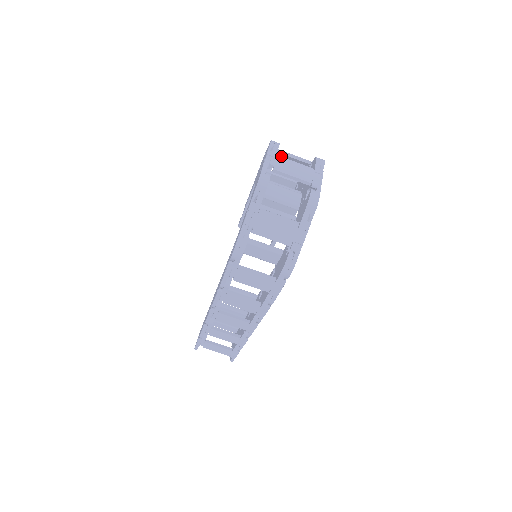
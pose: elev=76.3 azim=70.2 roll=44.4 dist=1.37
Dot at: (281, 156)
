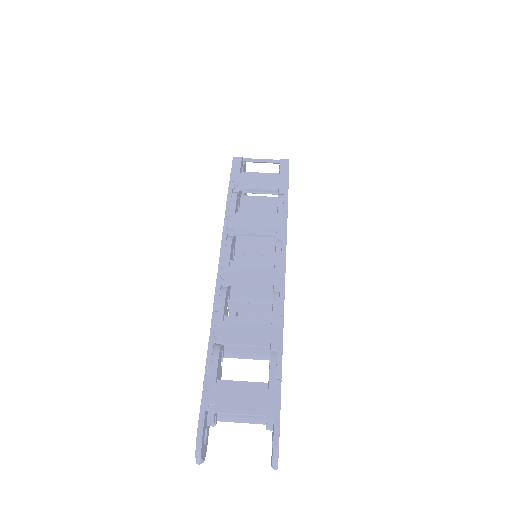
Dot at: occluded
